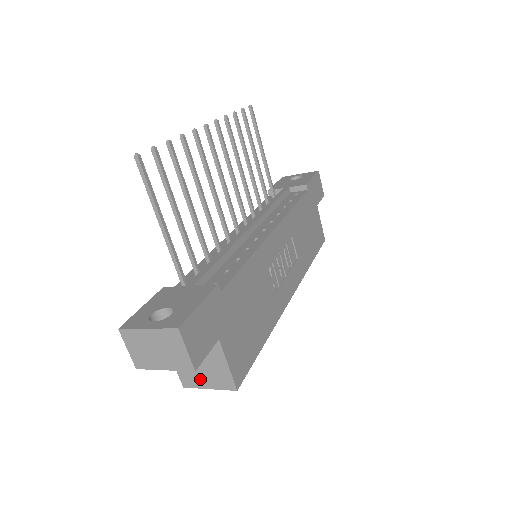
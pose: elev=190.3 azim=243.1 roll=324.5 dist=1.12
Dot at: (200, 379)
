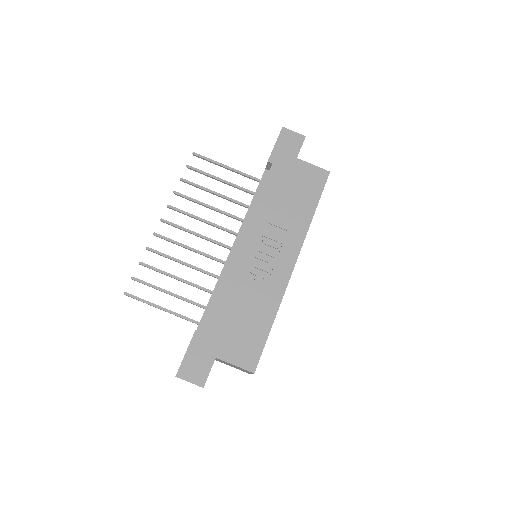
Dot at: occluded
